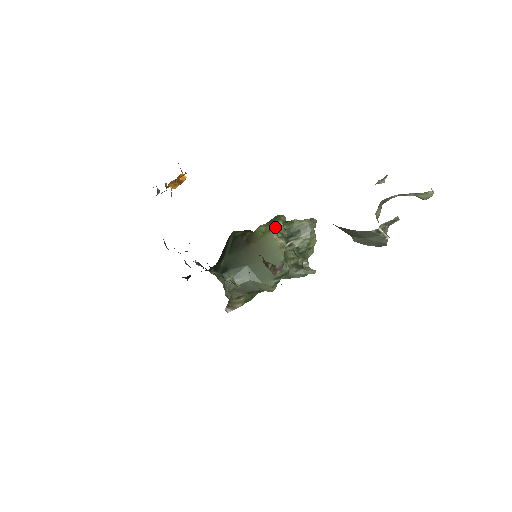
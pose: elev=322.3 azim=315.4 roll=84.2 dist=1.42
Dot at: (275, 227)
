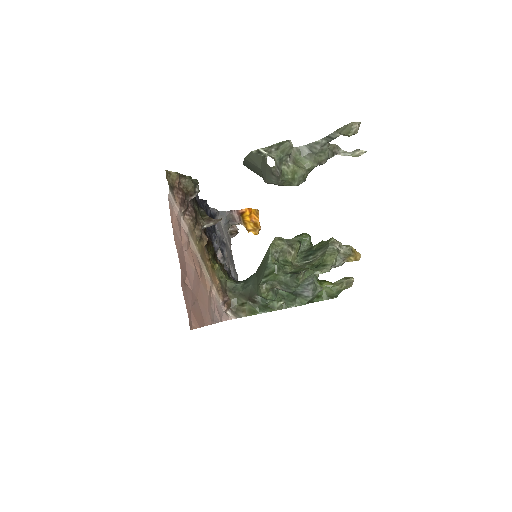
Dot at: (290, 239)
